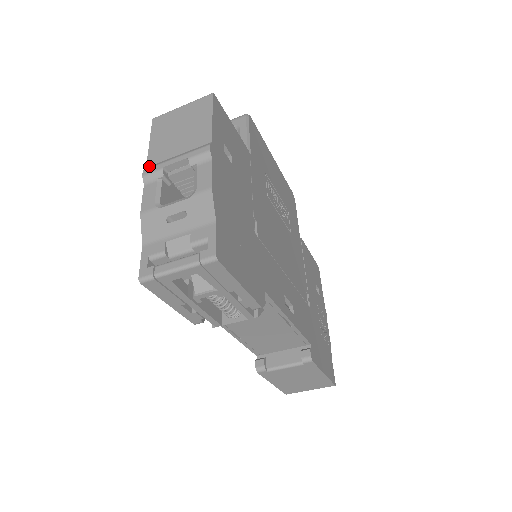
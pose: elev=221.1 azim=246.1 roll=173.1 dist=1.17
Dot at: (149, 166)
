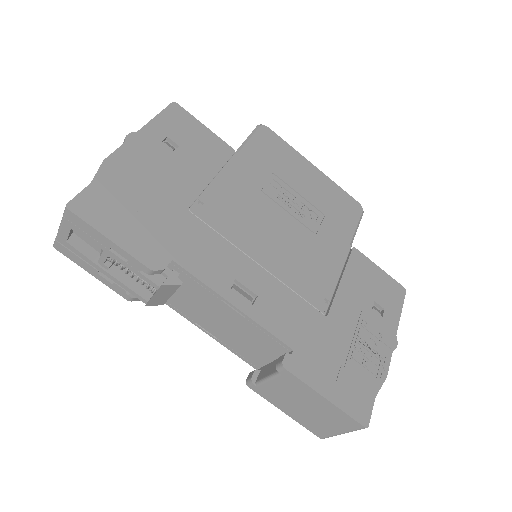
Dot at: occluded
